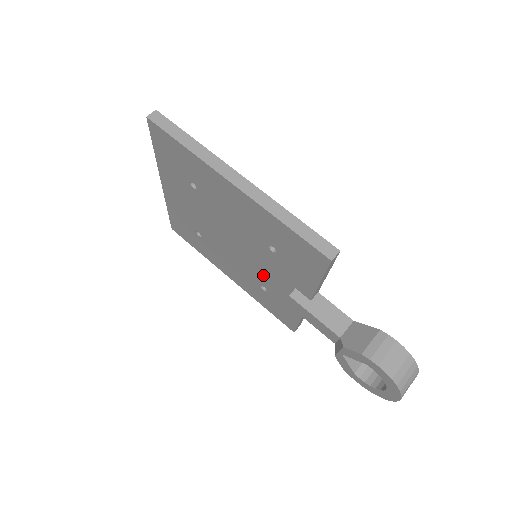
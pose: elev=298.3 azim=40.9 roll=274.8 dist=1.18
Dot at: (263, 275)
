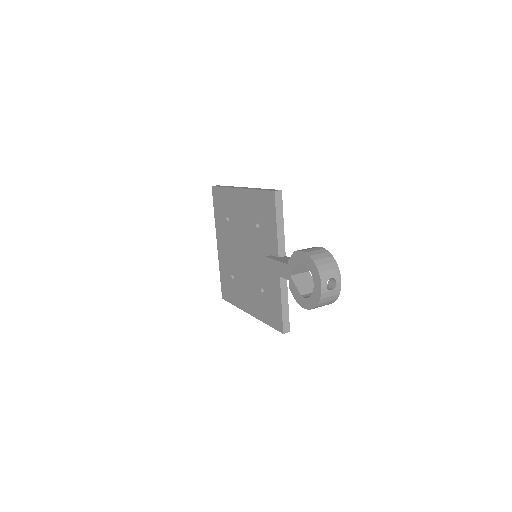
Dot at: (259, 270)
